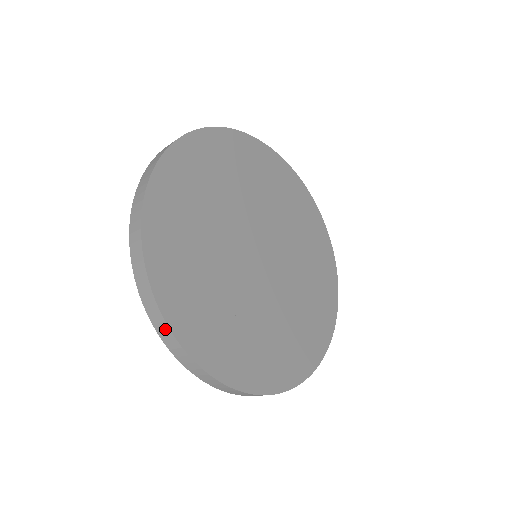
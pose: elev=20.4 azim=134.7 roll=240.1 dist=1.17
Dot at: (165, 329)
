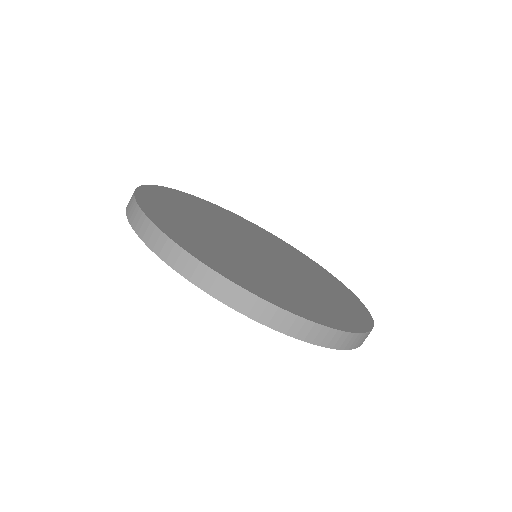
Dot at: (134, 208)
